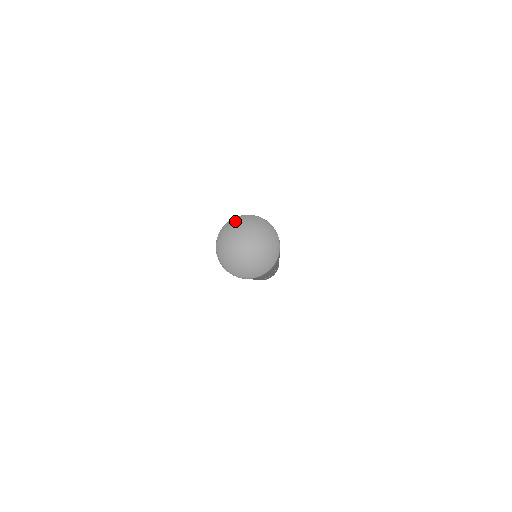
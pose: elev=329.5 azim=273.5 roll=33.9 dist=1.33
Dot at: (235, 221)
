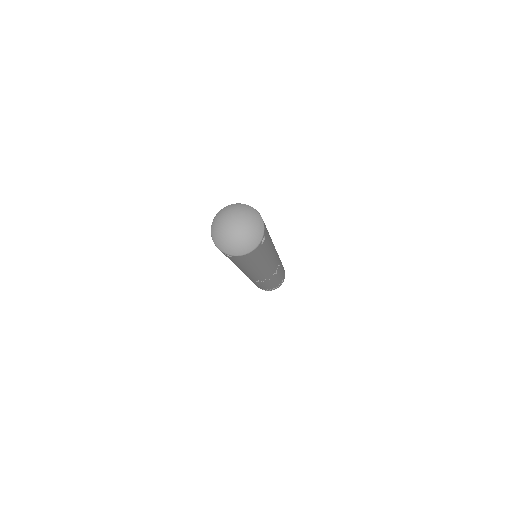
Dot at: (234, 206)
